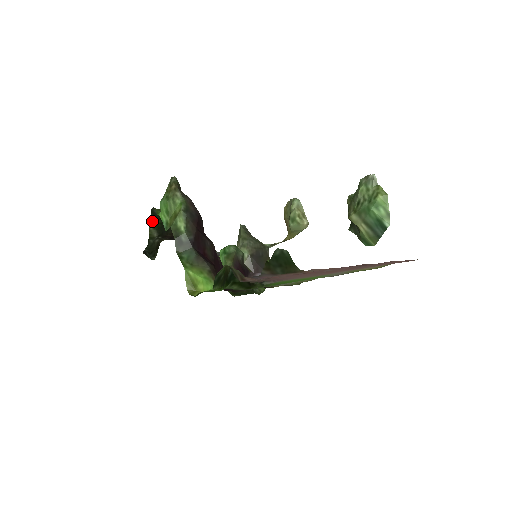
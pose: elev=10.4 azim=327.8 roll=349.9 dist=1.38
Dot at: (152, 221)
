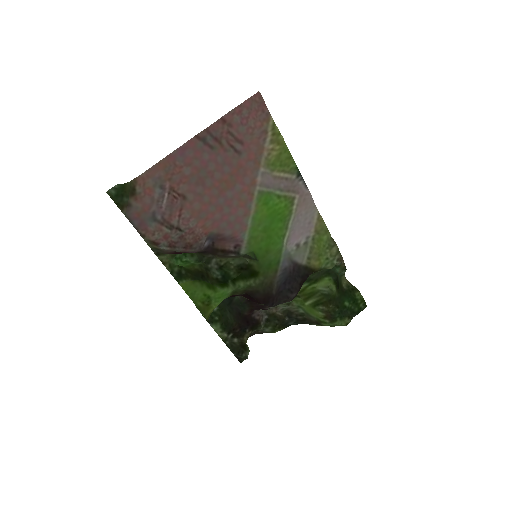
Dot at: (216, 329)
